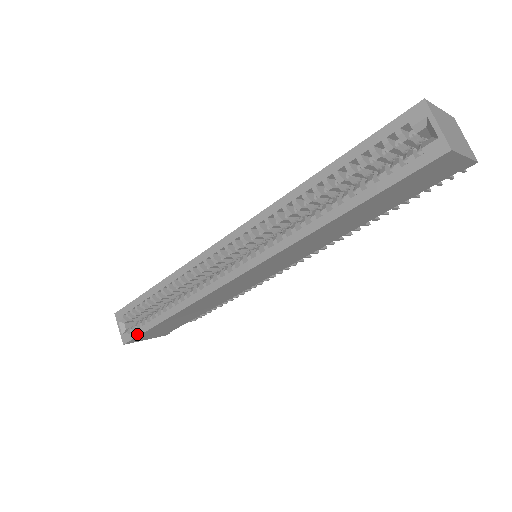
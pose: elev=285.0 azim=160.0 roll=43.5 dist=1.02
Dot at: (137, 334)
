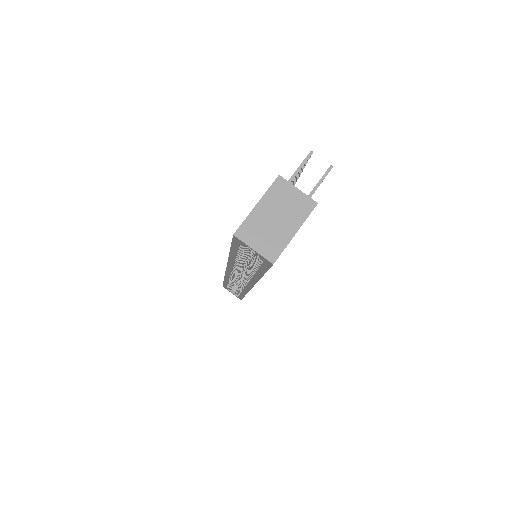
Dot at: (241, 298)
